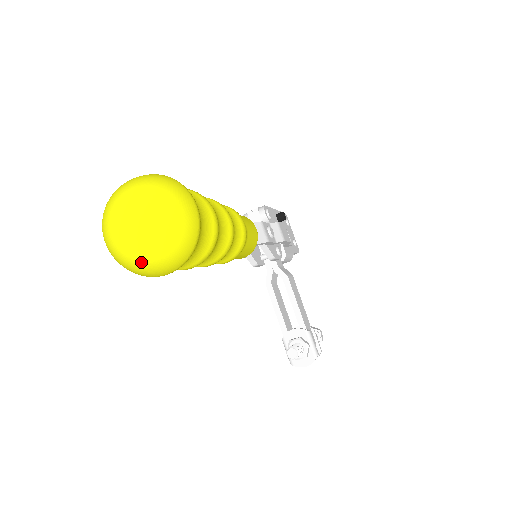
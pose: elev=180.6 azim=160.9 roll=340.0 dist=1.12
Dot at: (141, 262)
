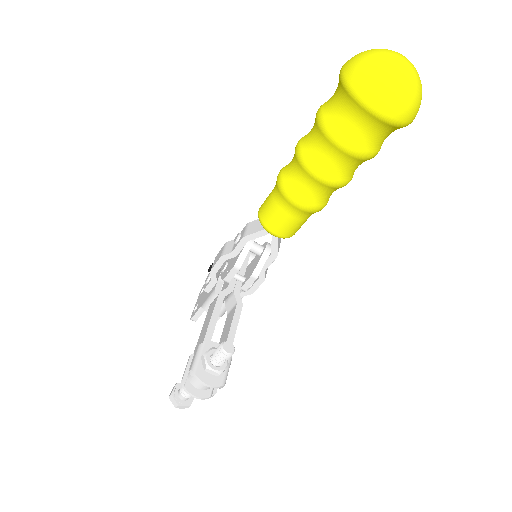
Dot at: (393, 80)
